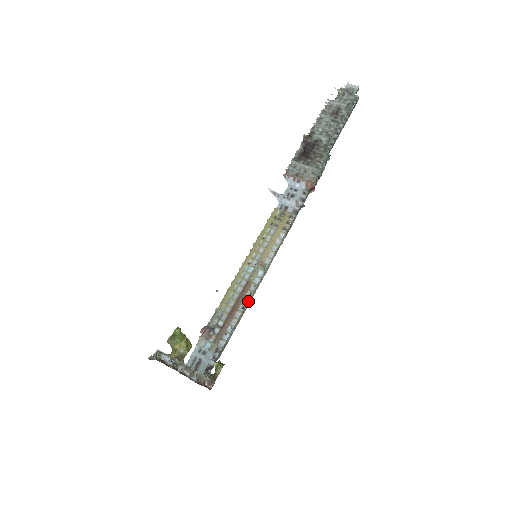
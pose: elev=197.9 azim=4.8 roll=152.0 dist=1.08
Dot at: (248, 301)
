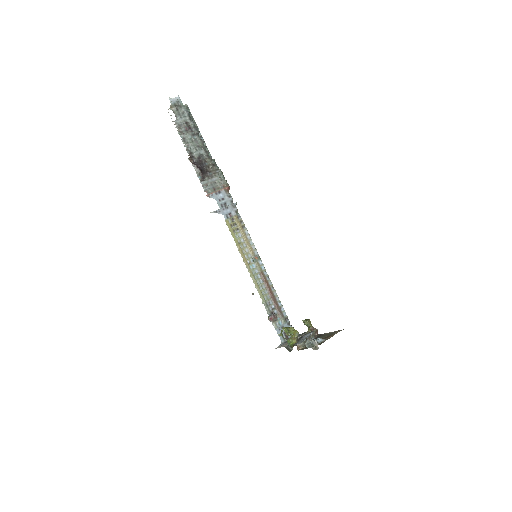
Dot at: (271, 282)
